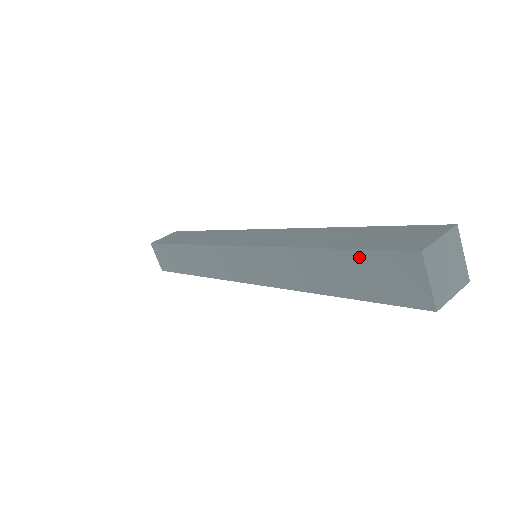
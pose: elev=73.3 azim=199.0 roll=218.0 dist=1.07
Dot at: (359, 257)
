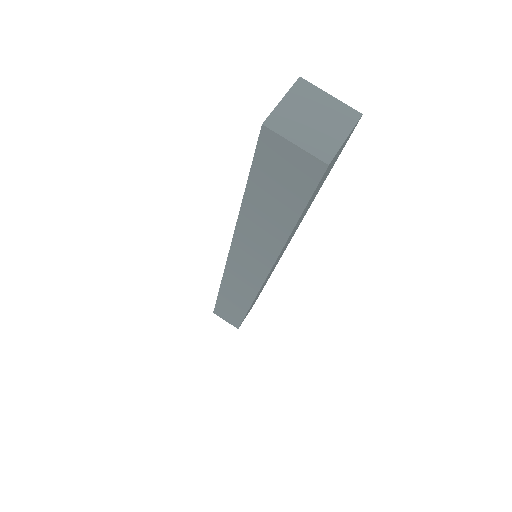
Dot at: (257, 179)
